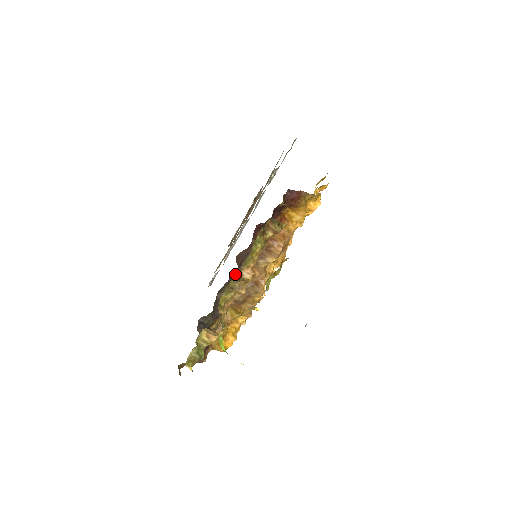
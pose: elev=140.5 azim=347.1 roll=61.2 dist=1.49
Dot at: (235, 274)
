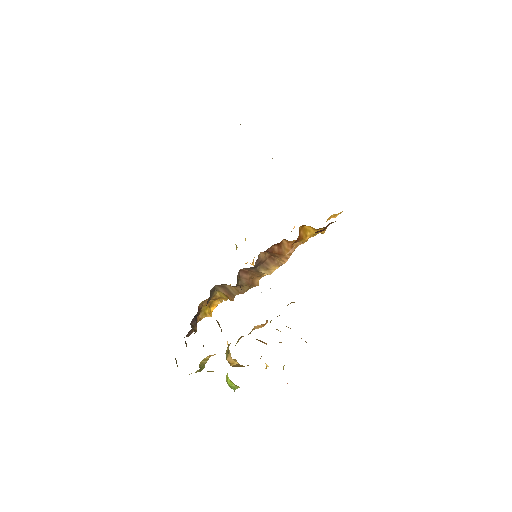
Dot at: occluded
